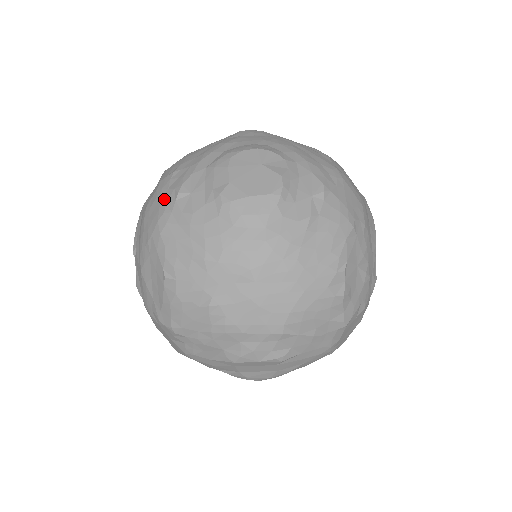
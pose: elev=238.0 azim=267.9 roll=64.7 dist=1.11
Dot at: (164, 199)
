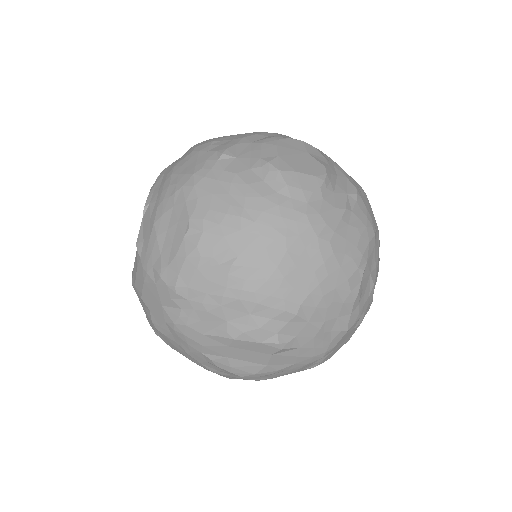
Dot at: (203, 158)
